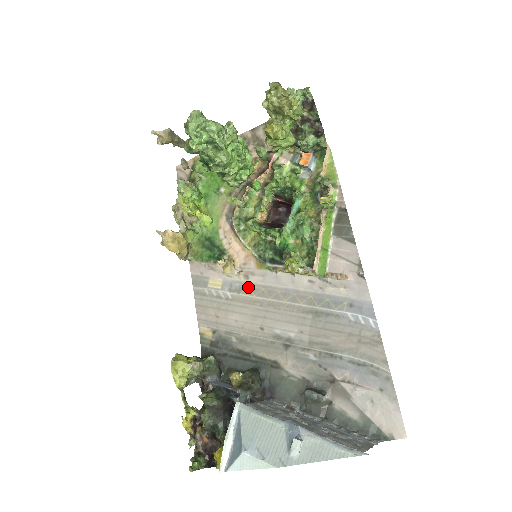
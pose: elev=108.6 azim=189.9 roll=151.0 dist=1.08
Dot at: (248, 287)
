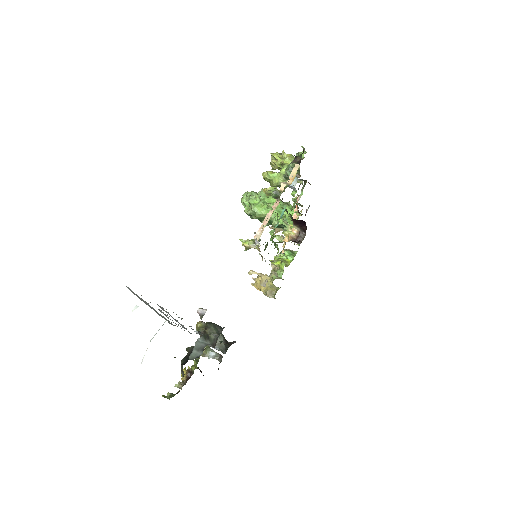
Dot at: occluded
